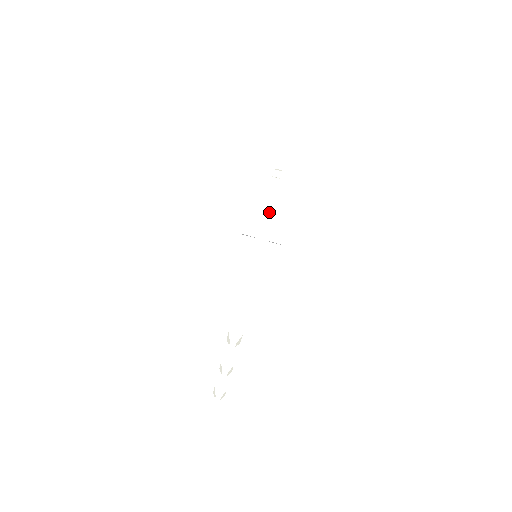
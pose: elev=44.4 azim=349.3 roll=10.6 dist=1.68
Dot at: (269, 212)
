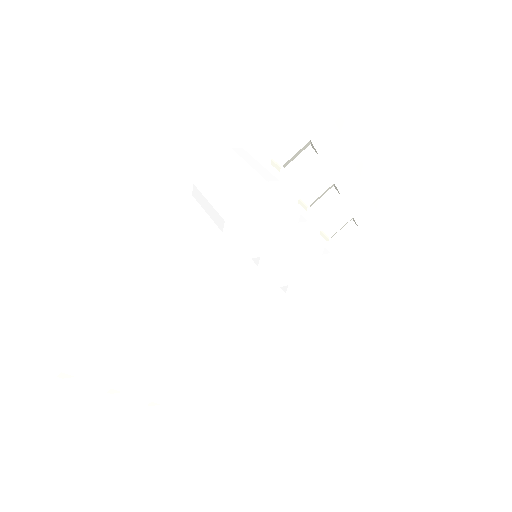
Dot at: (208, 210)
